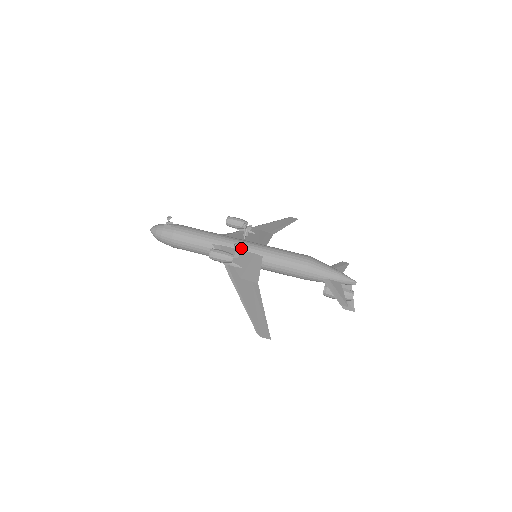
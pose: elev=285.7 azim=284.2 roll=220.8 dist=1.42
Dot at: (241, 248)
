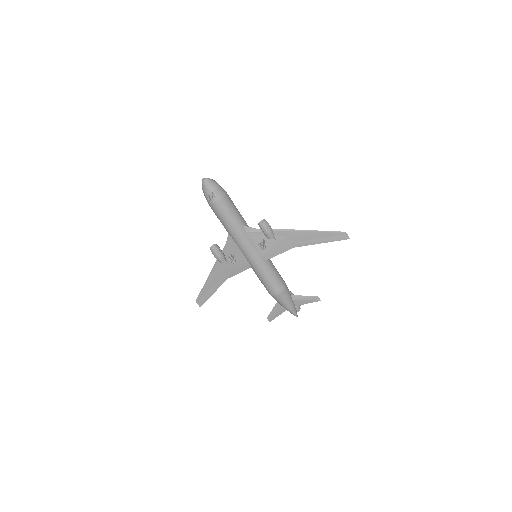
Dot at: (232, 263)
